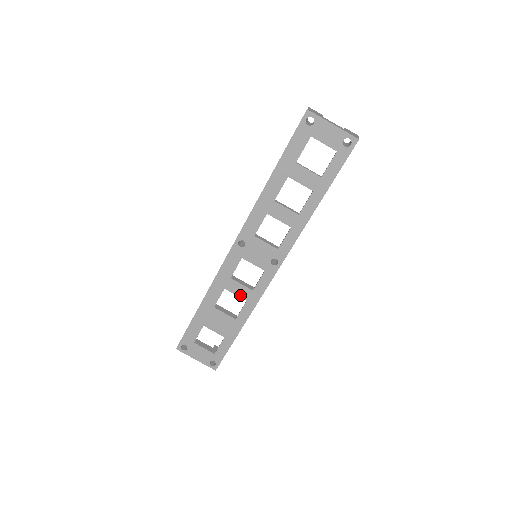
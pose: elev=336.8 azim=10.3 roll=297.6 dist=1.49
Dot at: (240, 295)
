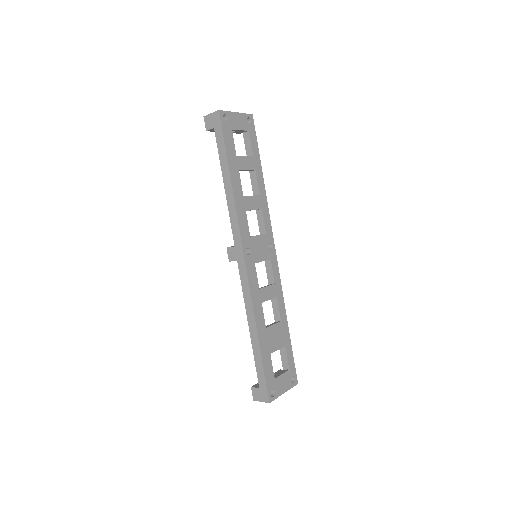
Dot at: (271, 297)
